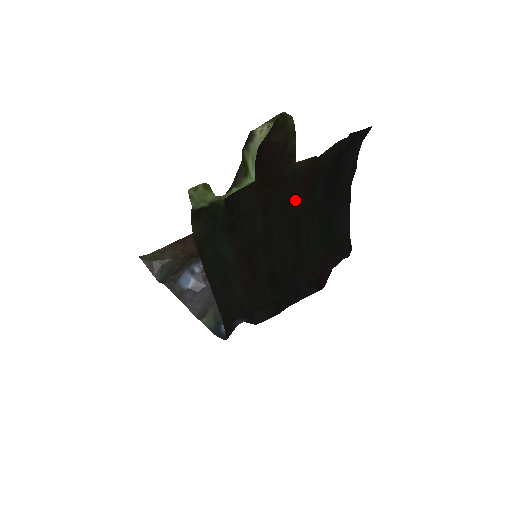
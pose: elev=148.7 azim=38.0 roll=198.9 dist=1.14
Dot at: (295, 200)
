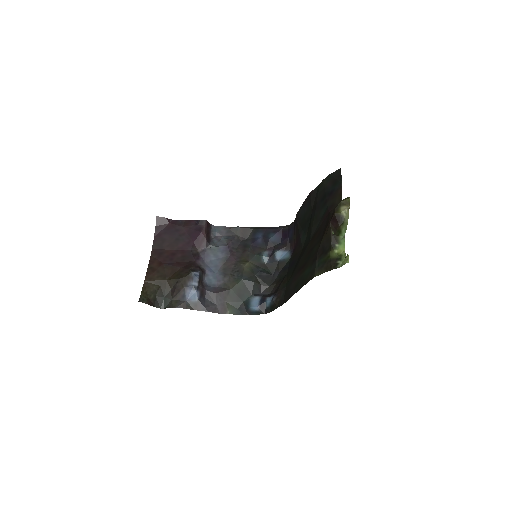
Dot at: (322, 225)
